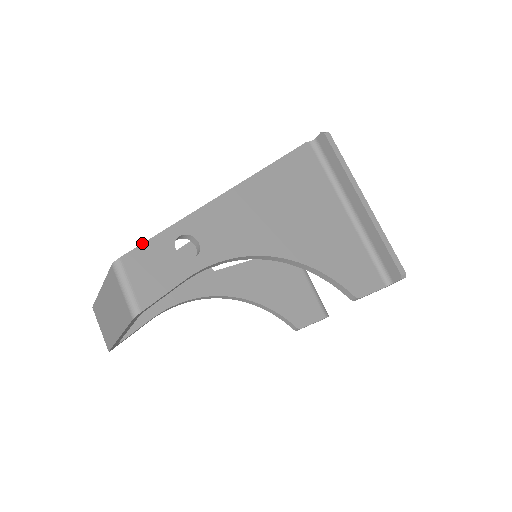
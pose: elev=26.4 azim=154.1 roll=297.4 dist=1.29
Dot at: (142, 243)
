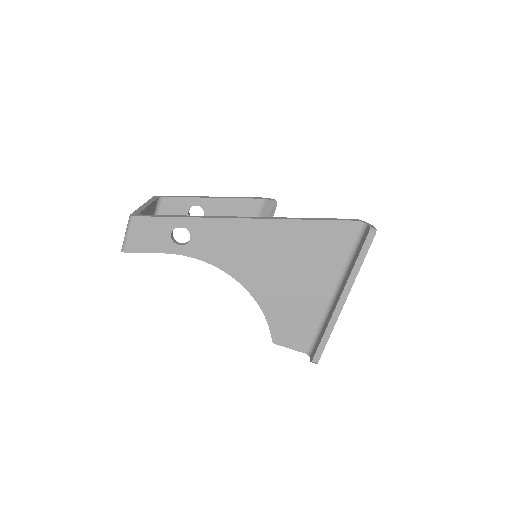
Dot at: (153, 216)
